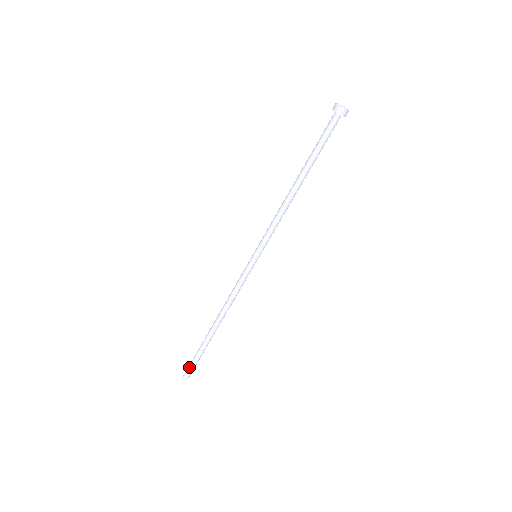
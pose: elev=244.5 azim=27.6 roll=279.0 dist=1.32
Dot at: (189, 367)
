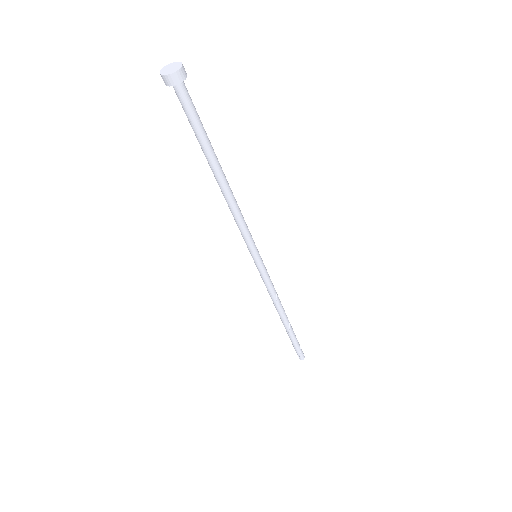
Dot at: (298, 353)
